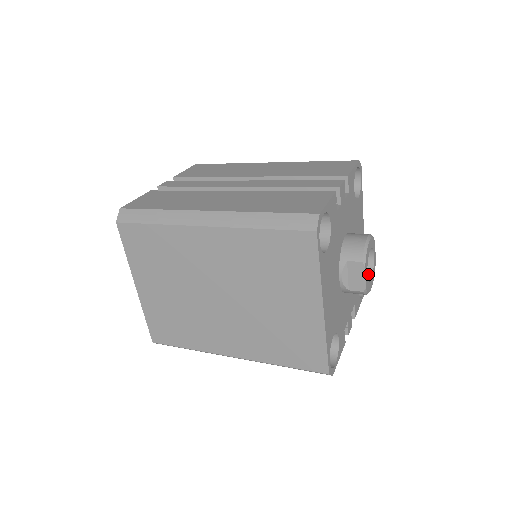
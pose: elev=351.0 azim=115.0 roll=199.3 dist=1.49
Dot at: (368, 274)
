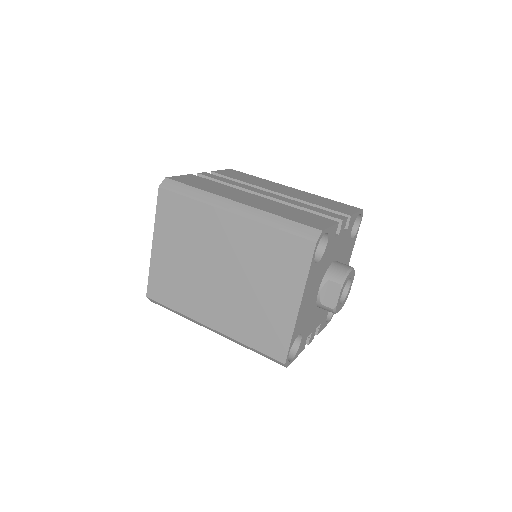
Dot at: (341, 299)
